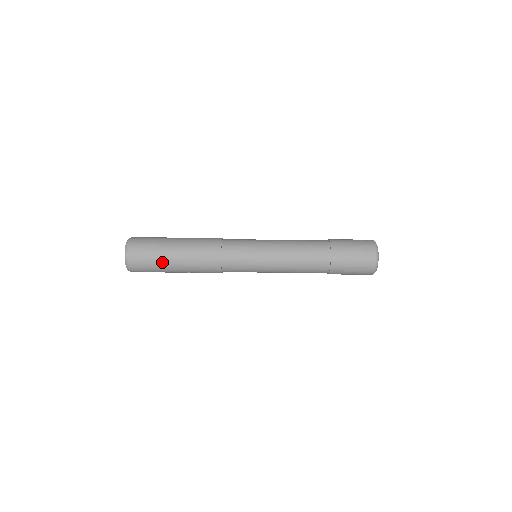
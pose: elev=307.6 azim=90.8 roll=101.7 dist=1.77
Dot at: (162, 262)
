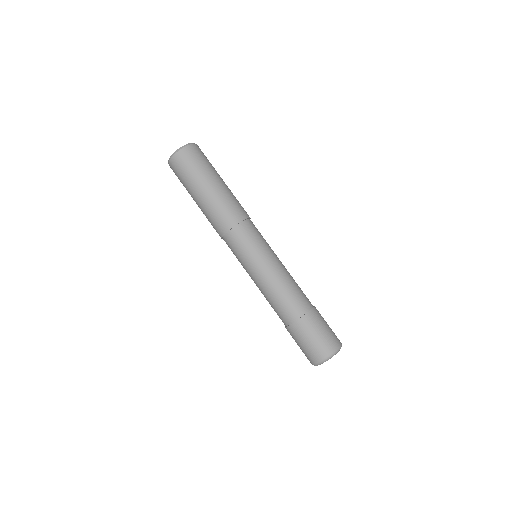
Dot at: (194, 183)
